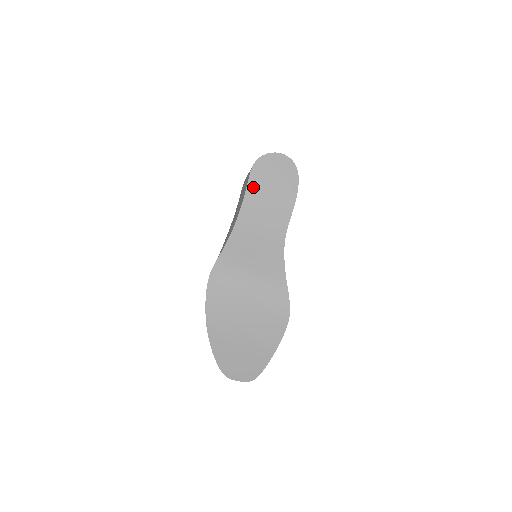
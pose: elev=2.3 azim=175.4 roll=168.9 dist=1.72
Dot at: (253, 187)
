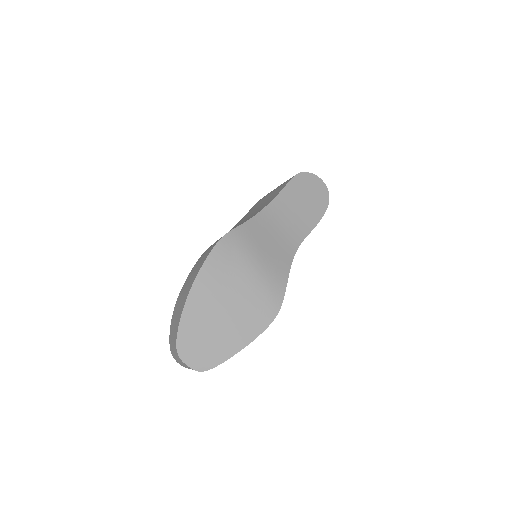
Dot at: (289, 191)
